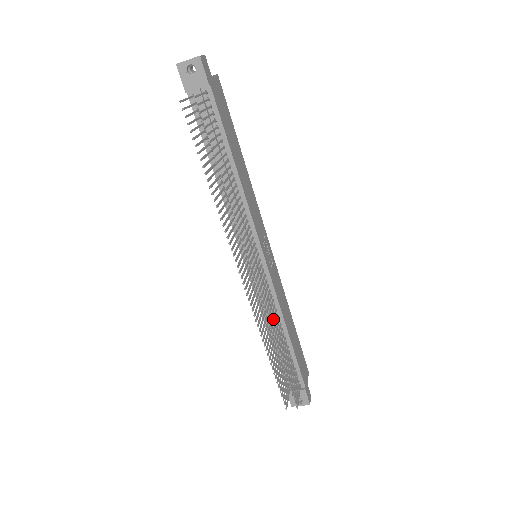
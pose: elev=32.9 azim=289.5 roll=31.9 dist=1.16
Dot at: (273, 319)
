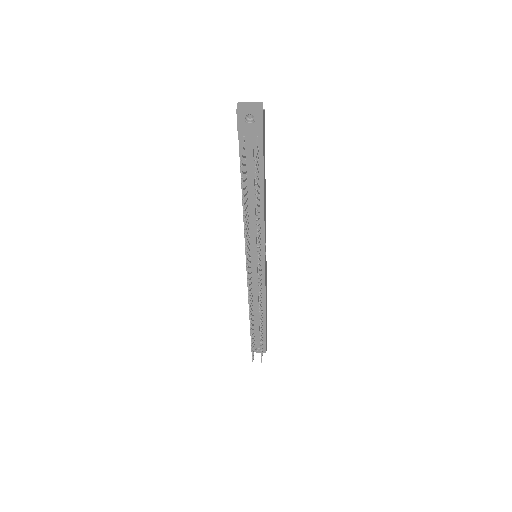
Dot at: (261, 306)
